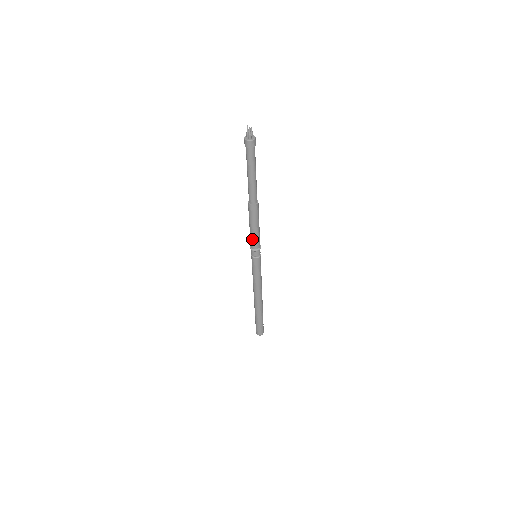
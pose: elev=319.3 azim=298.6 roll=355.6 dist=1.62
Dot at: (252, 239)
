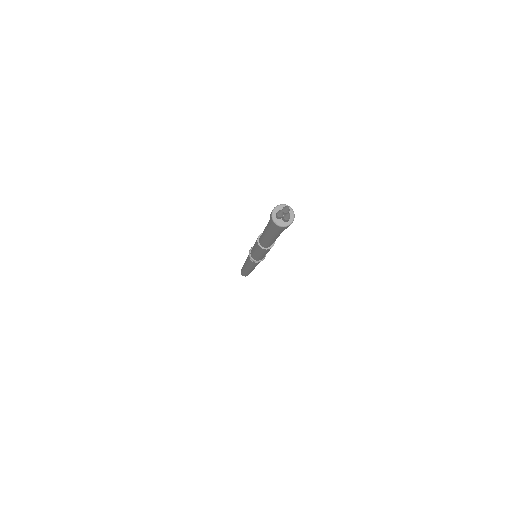
Dot at: (259, 258)
